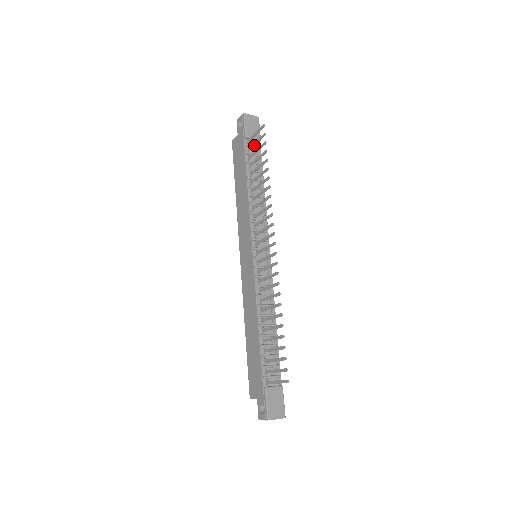
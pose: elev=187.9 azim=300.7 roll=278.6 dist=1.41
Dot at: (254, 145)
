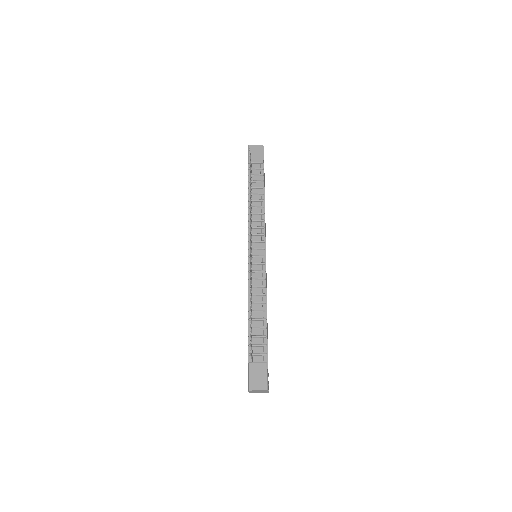
Dot at: occluded
